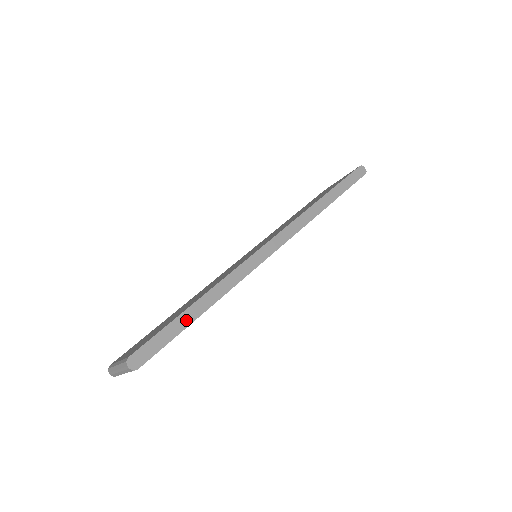
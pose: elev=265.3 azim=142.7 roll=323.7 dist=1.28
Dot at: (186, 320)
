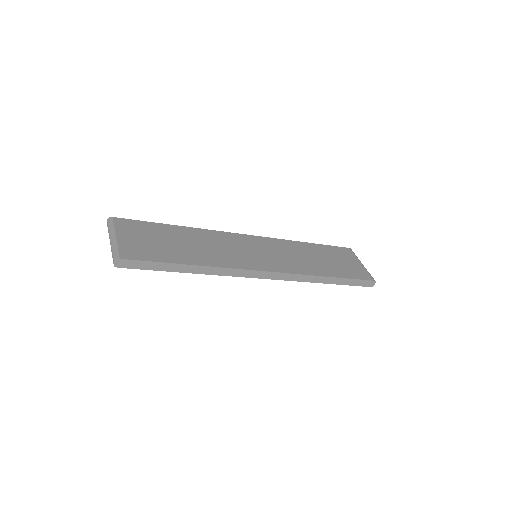
Dot at: (171, 268)
